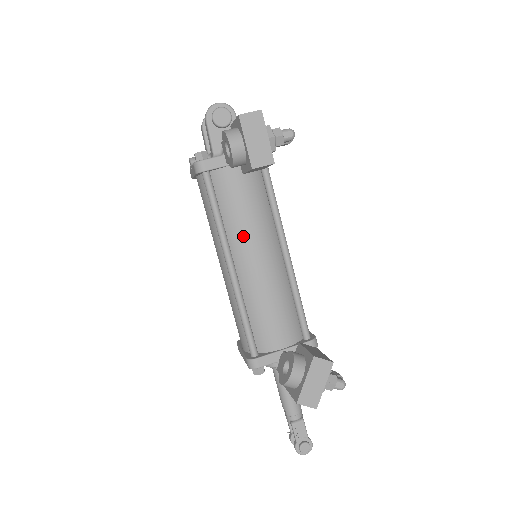
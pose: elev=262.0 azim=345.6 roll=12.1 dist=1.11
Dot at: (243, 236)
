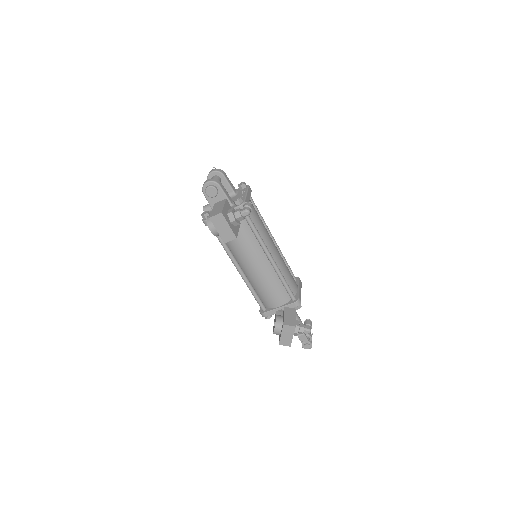
Dot at: (241, 254)
